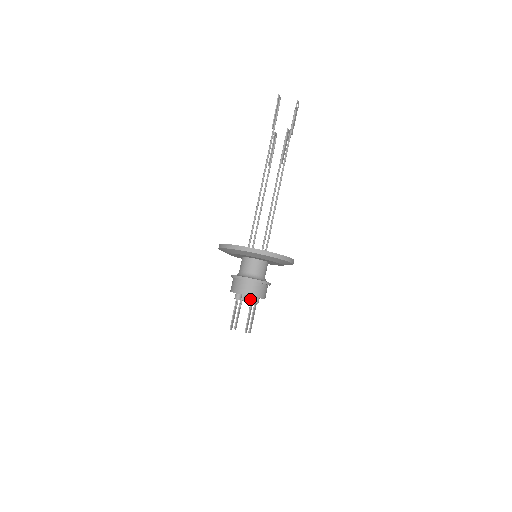
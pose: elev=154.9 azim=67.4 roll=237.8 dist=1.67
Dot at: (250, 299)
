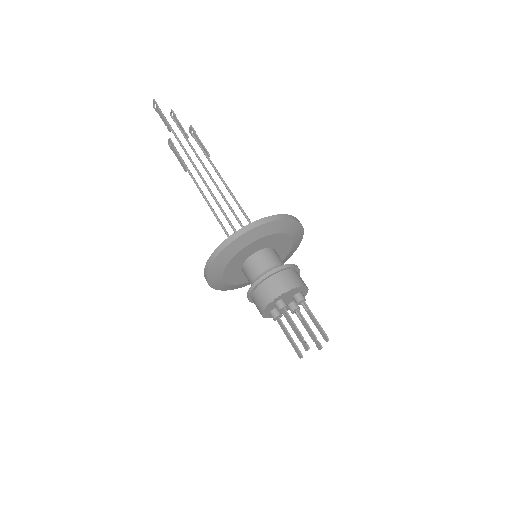
Dot at: (300, 296)
